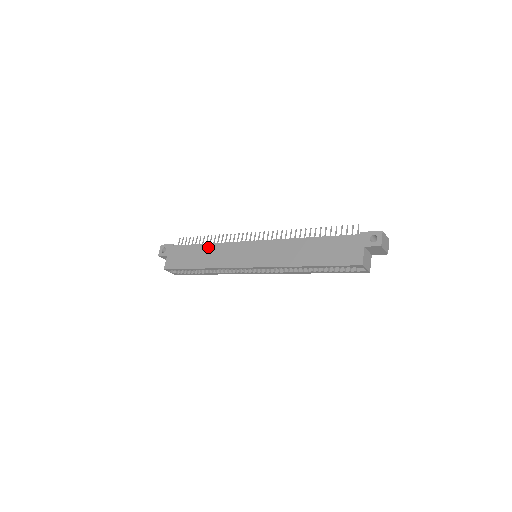
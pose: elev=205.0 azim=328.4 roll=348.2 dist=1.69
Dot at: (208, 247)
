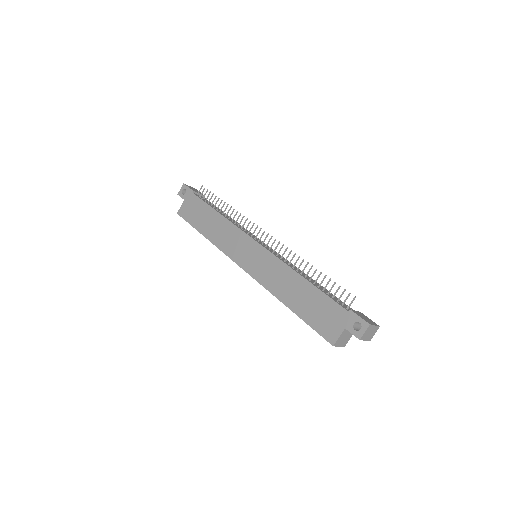
Dot at: (219, 218)
